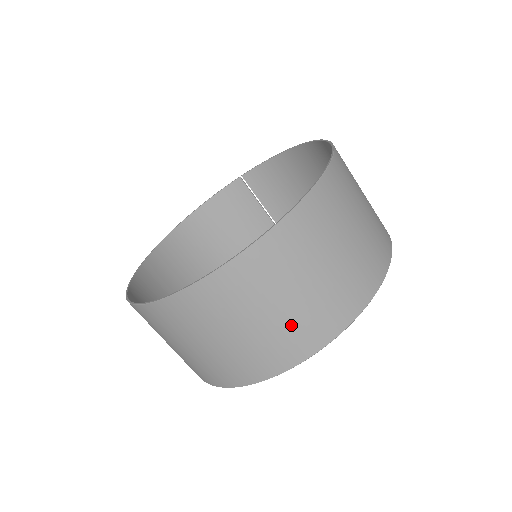
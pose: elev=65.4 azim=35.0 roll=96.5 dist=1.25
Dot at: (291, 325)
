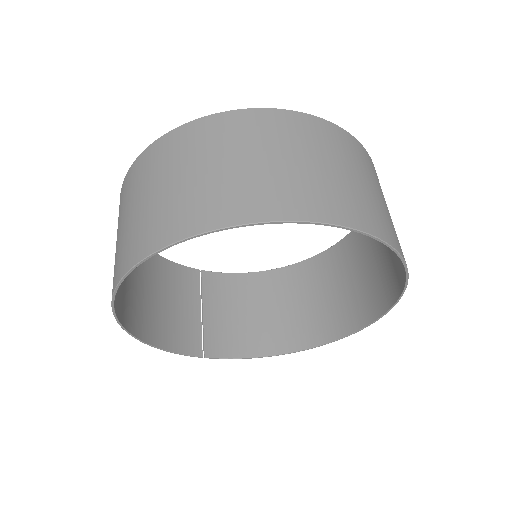
Dot at: (377, 206)
